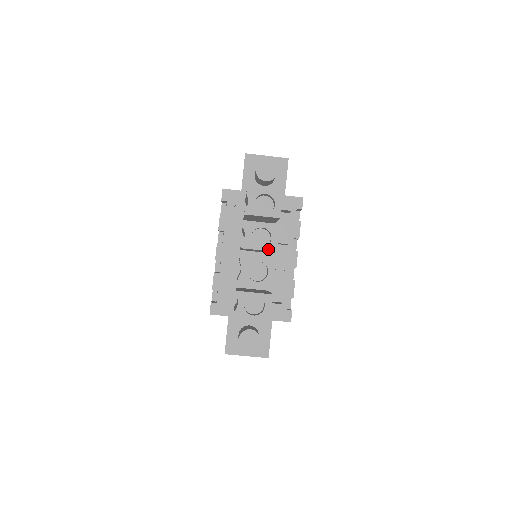
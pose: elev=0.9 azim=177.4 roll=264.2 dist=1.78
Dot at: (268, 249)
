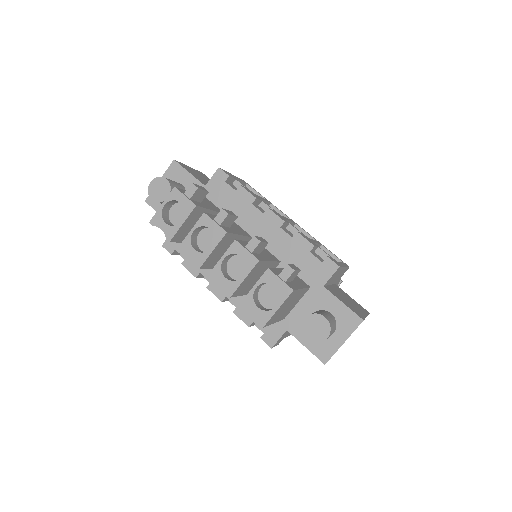
Dot at: (218, 240)
